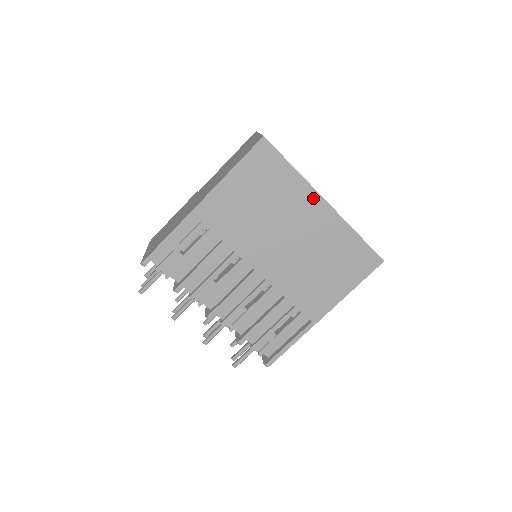
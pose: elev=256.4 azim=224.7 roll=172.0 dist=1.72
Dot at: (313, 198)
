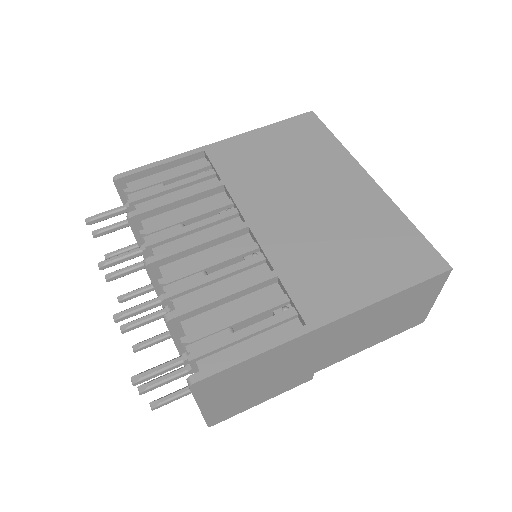
Dot at: (353, 169)
